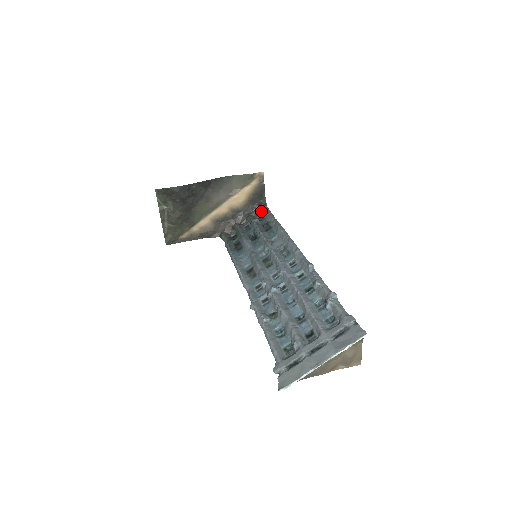
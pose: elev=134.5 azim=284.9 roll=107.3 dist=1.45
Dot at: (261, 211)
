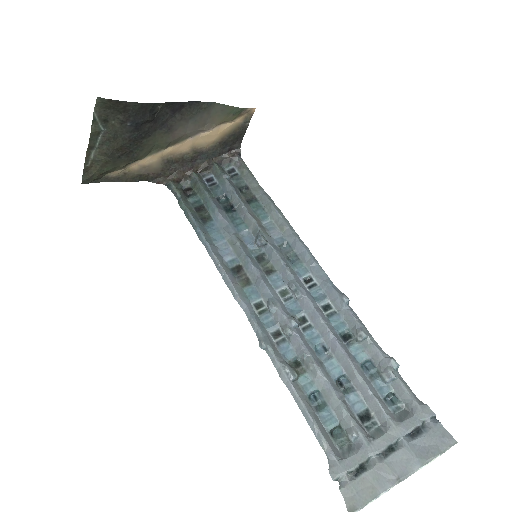
Dot at: (232, 161)
